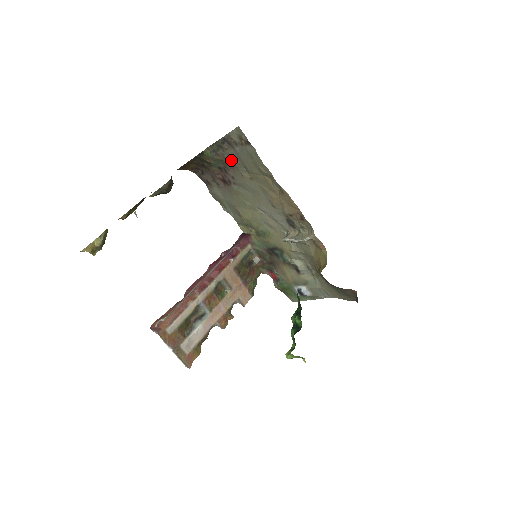
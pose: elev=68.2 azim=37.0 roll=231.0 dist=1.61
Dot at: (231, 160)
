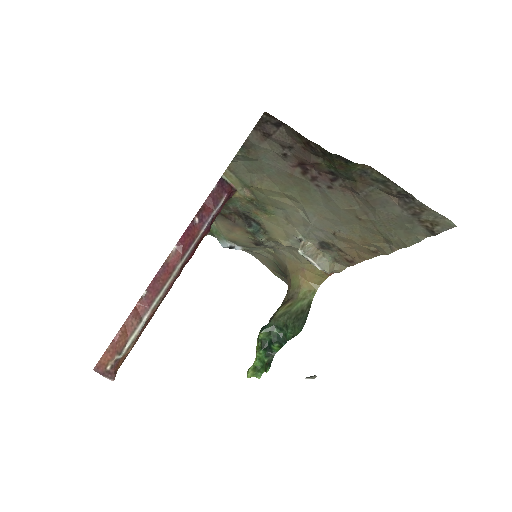
Dot at: (371, 197)
